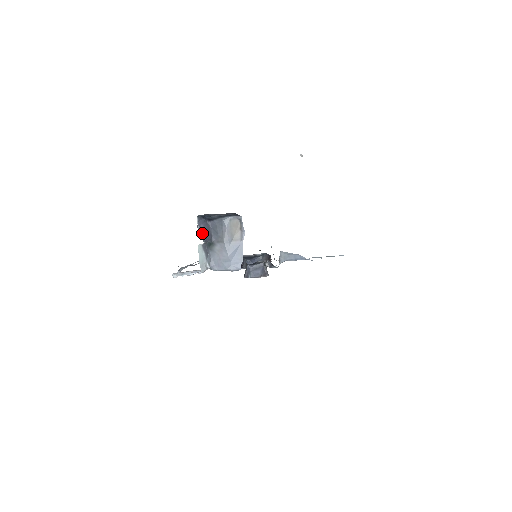
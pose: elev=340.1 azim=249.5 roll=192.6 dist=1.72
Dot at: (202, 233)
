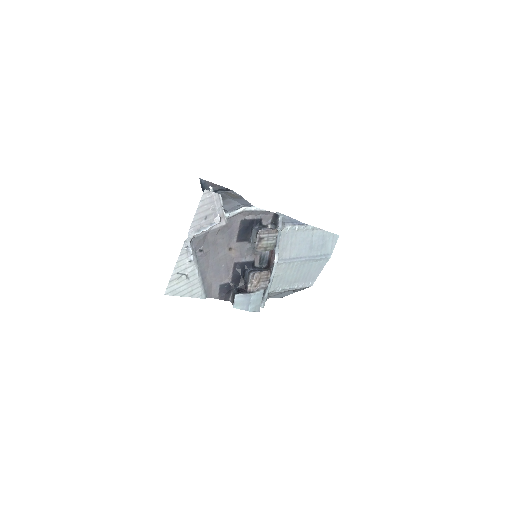
Dot at: occluded
